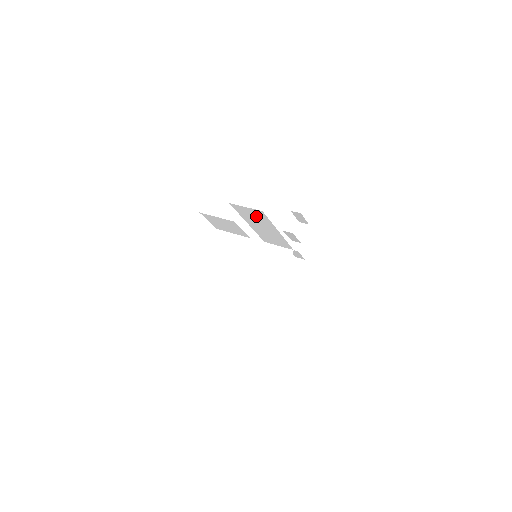
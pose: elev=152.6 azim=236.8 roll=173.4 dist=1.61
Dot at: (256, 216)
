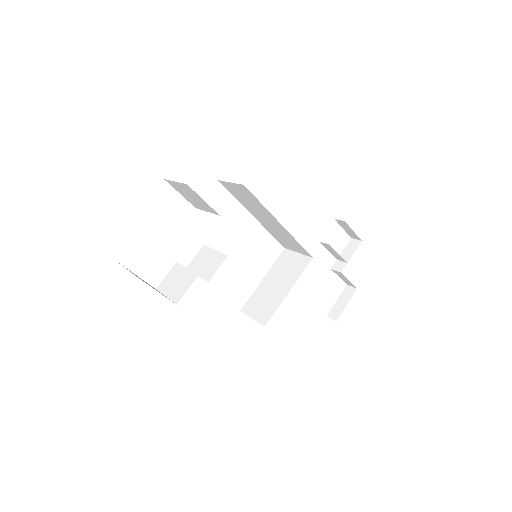
Dot at: (247, 198)
